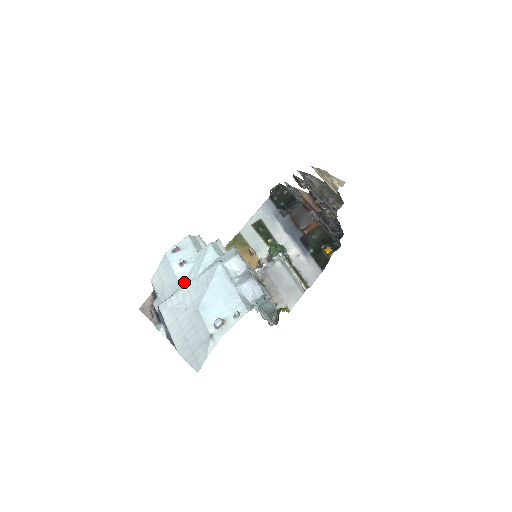
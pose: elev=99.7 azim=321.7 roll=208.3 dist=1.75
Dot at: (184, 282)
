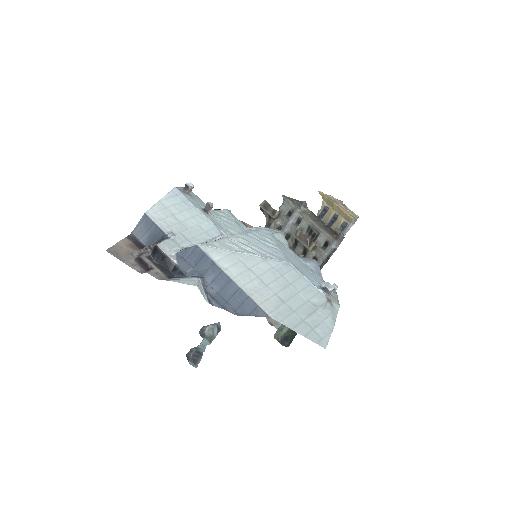
Dot at: (225, 231)
